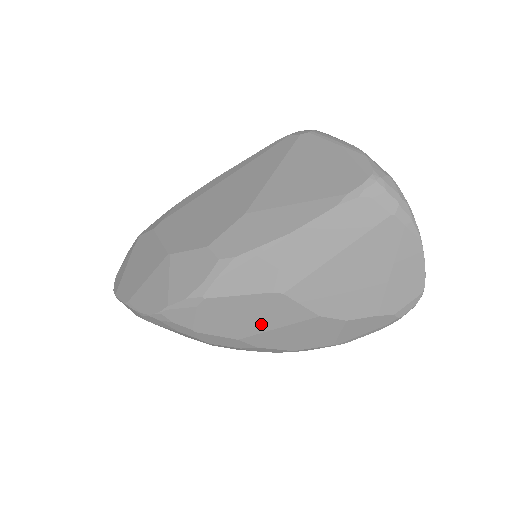
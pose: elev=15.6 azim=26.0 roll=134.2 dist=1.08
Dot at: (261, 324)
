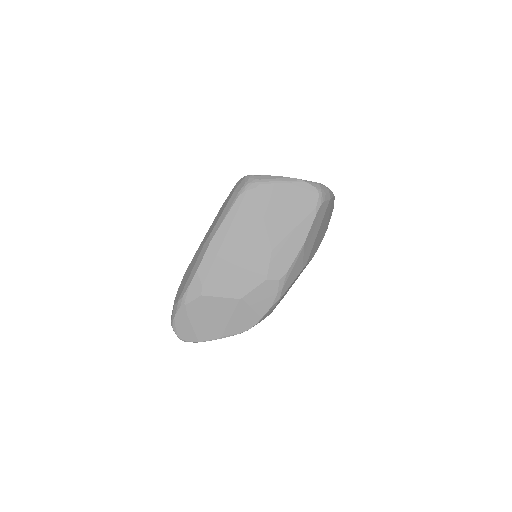
Dot at: (294, 282)
